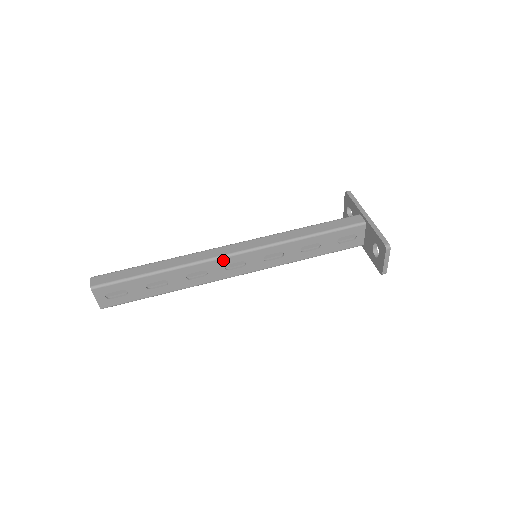
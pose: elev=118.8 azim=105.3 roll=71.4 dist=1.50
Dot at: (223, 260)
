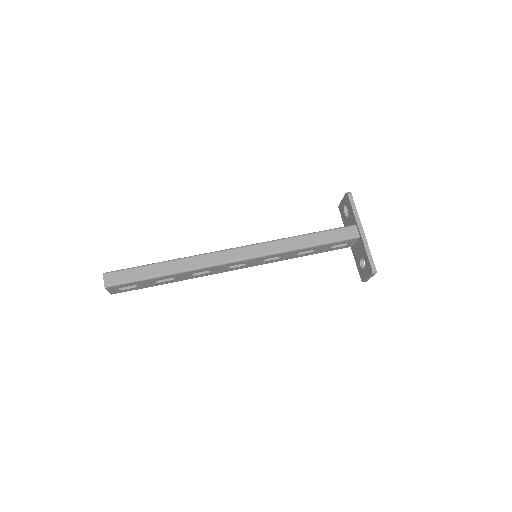
Dot at: (227, 265)
